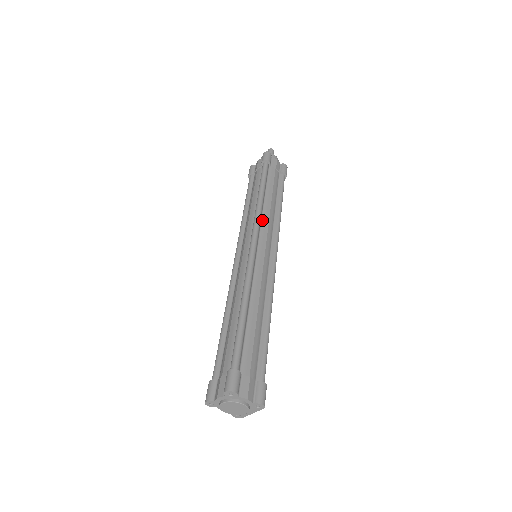
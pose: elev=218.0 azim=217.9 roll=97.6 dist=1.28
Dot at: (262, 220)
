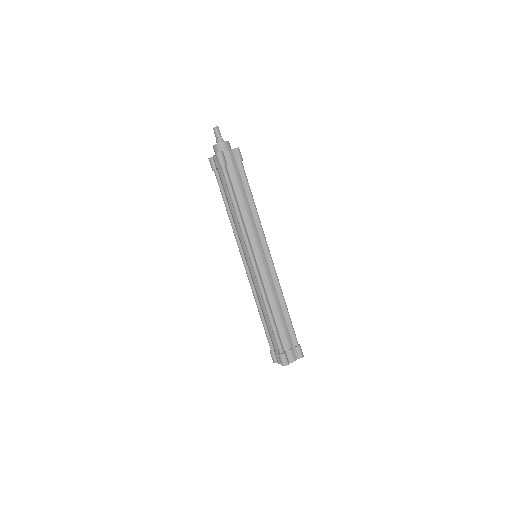
Dot at: (247, 231)
